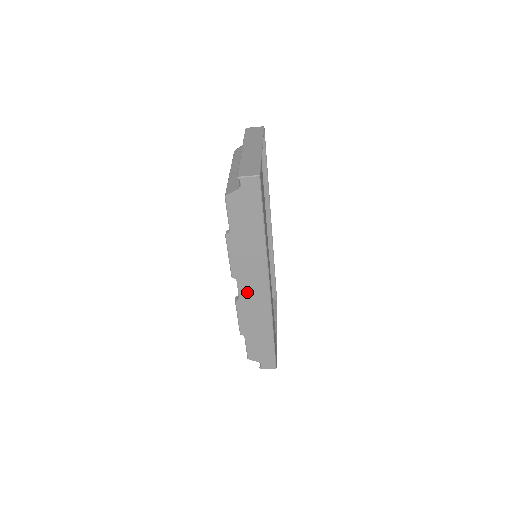
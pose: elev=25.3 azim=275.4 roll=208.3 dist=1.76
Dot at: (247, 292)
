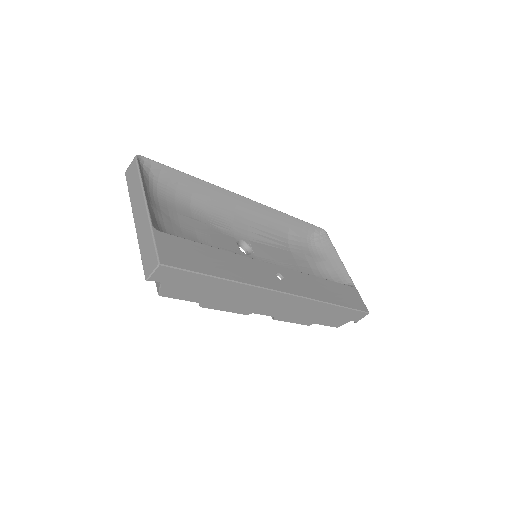
Dot at: (273, 310)
